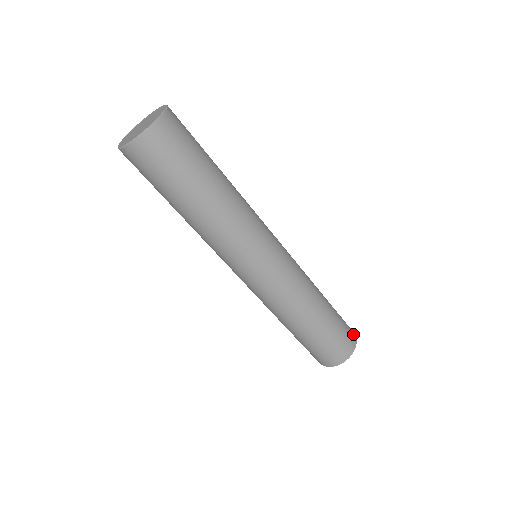
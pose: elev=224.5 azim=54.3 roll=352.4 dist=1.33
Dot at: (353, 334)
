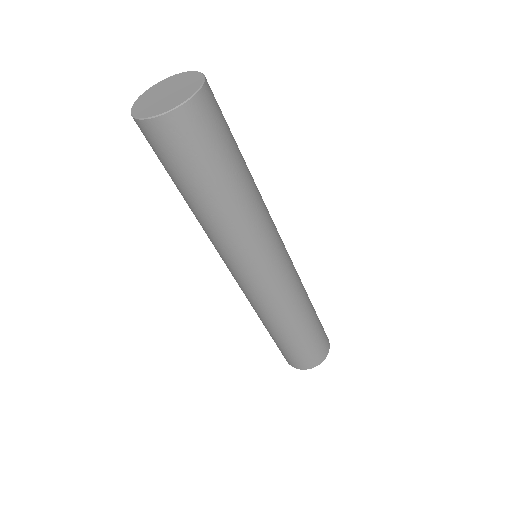
Dot at: occluded
